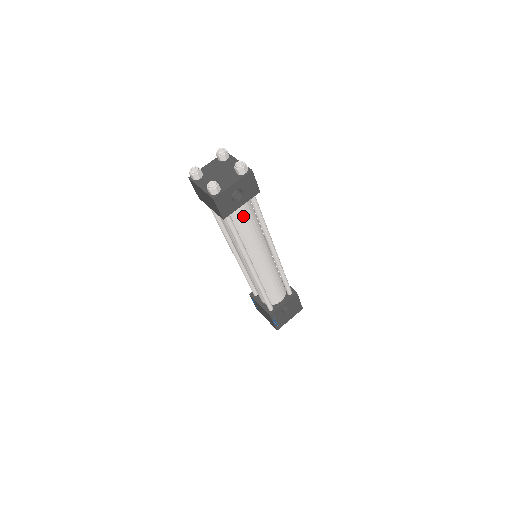
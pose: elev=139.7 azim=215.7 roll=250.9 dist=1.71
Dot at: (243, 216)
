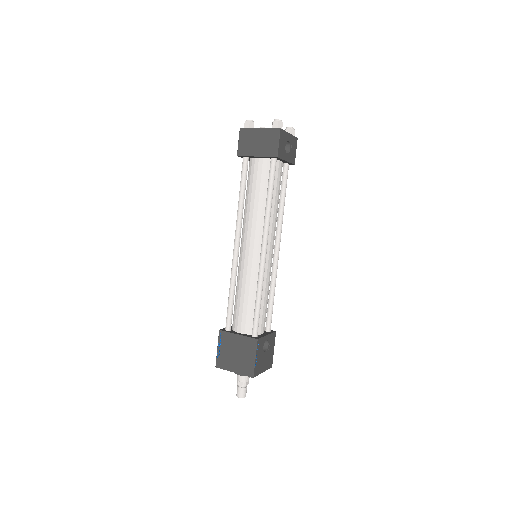
Dot at: (279, 179)
